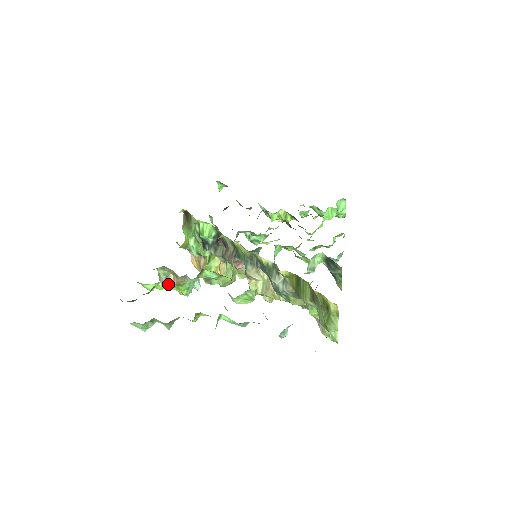
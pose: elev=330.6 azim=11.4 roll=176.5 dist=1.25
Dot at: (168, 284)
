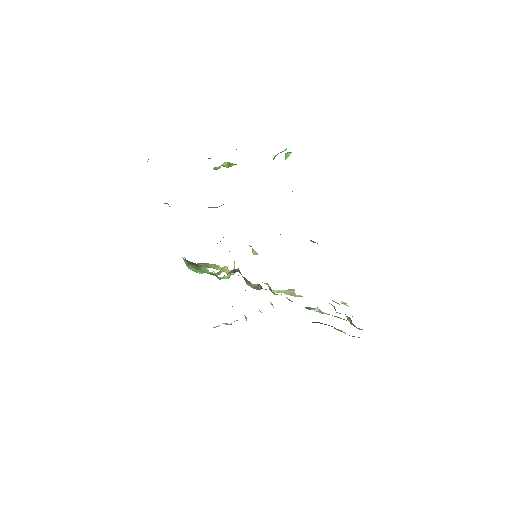
Dot at: occluded
